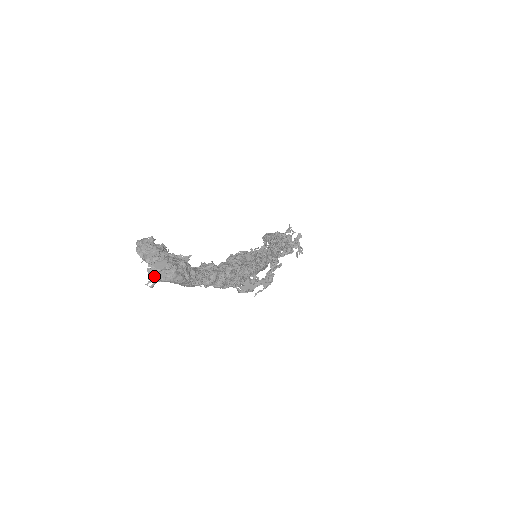
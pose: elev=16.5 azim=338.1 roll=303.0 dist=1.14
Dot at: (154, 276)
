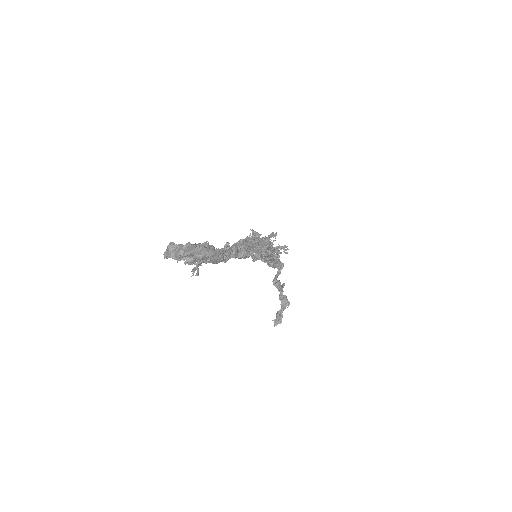
Dot at: (193, 262)
